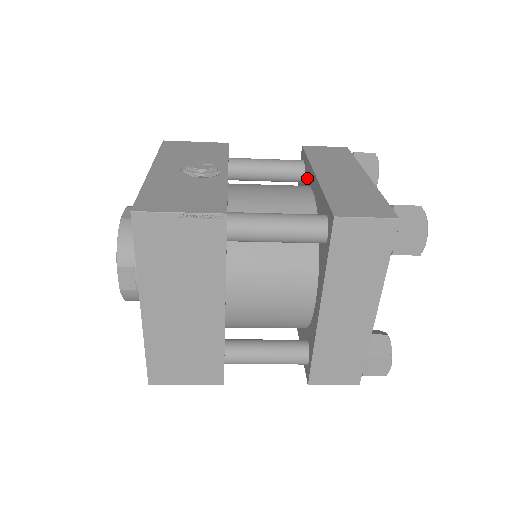
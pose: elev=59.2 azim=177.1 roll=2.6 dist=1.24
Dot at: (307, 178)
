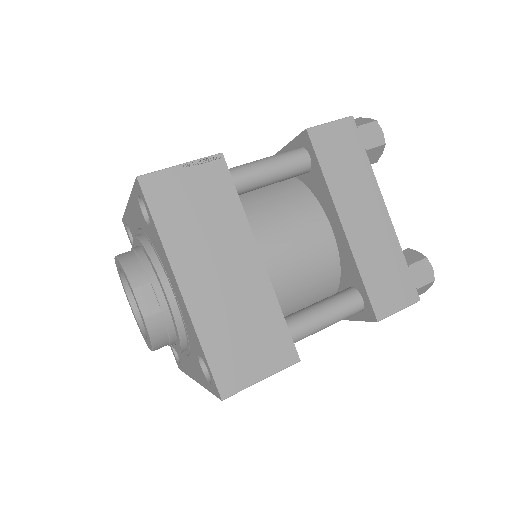
Dot at: occluded
